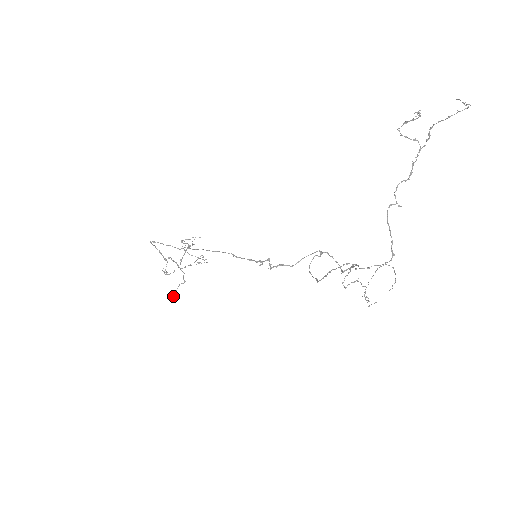
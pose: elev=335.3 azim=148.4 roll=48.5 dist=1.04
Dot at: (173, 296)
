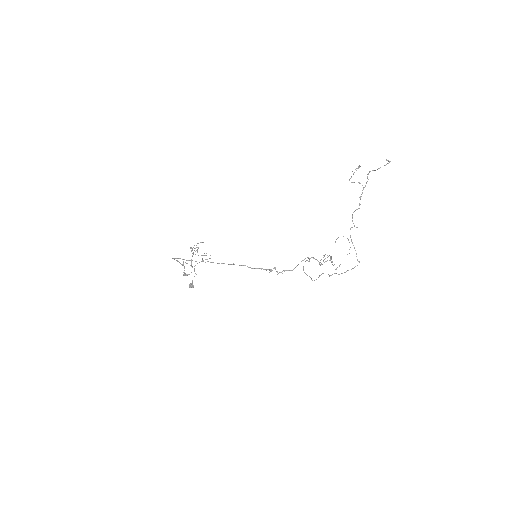
Dot at: occluded
